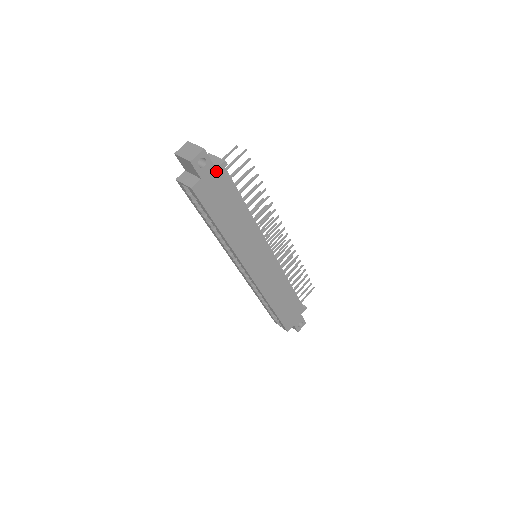
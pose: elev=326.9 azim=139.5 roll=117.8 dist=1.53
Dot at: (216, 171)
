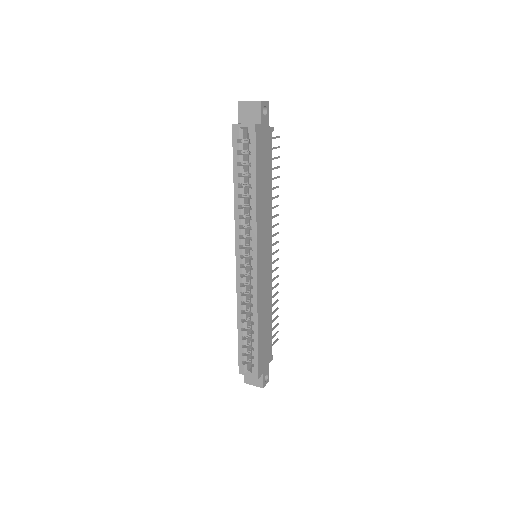
Dot at: (268, 129)
